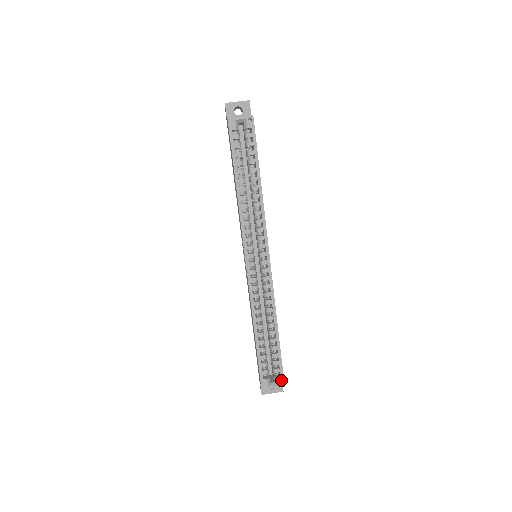
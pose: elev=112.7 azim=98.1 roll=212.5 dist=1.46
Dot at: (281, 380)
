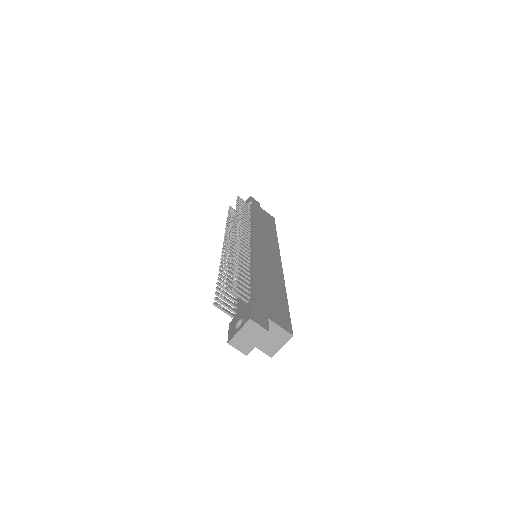
Dot at: occluded
